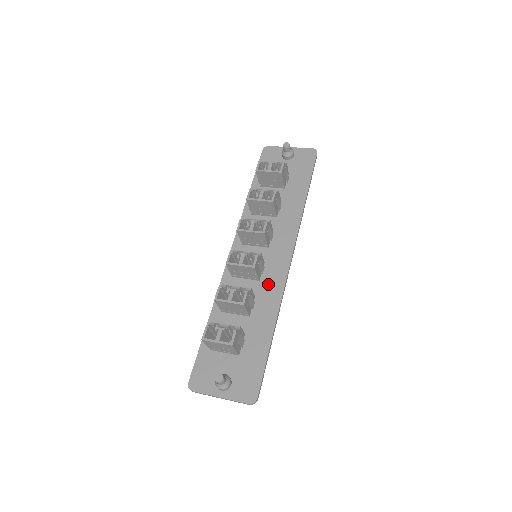
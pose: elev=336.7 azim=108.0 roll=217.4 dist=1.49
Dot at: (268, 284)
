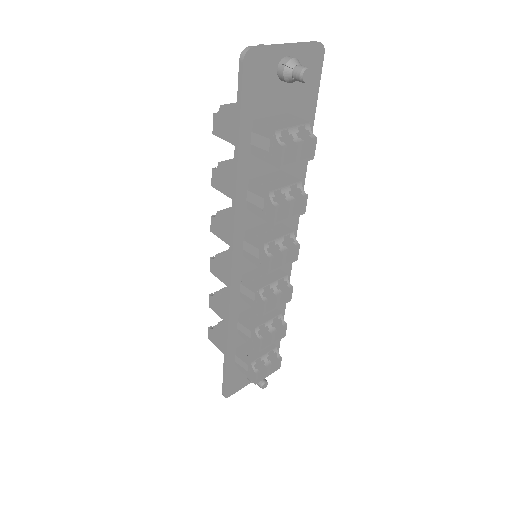
Dot at: occluded
